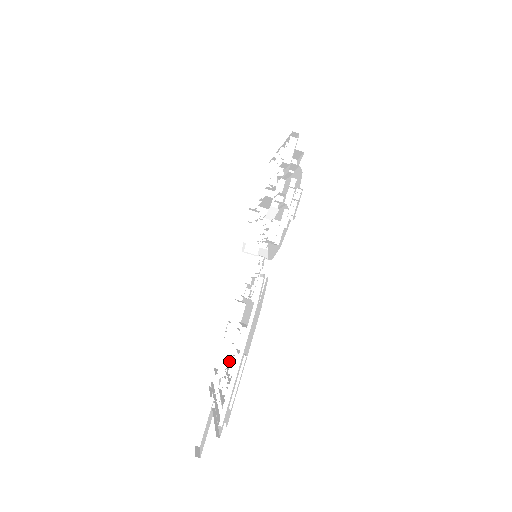
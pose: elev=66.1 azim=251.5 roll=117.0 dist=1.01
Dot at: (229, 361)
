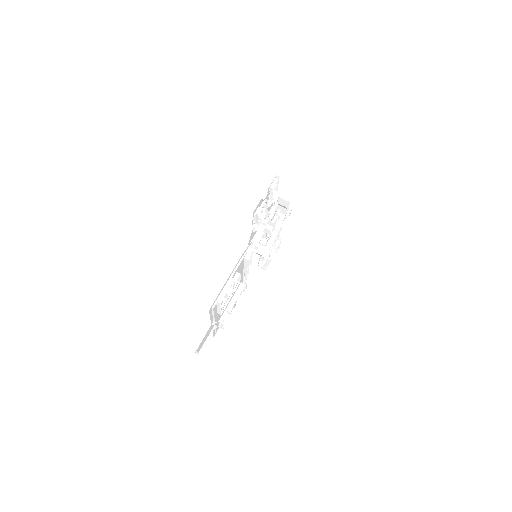
Dot at: occluded
